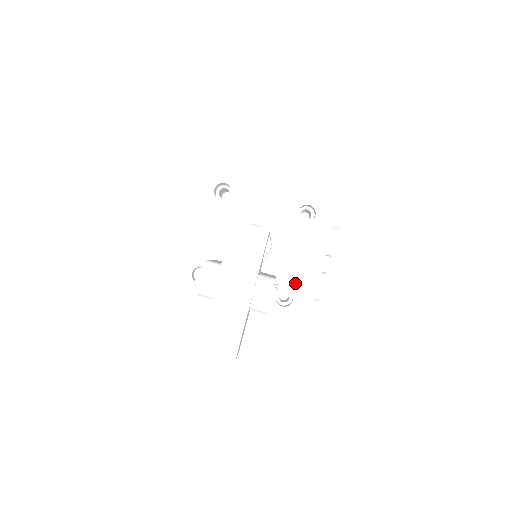
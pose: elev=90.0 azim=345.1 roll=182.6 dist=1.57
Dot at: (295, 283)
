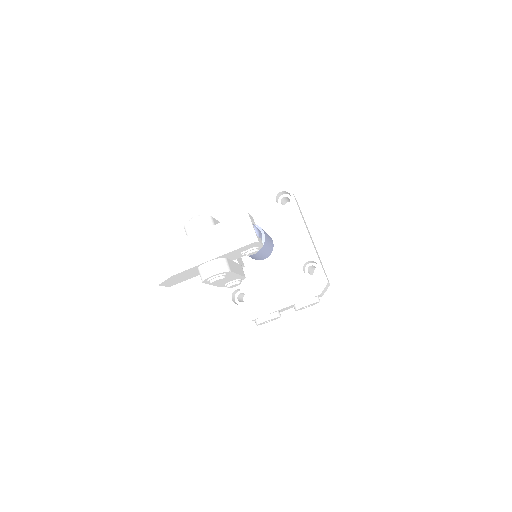
Dot at: (254, 297)
